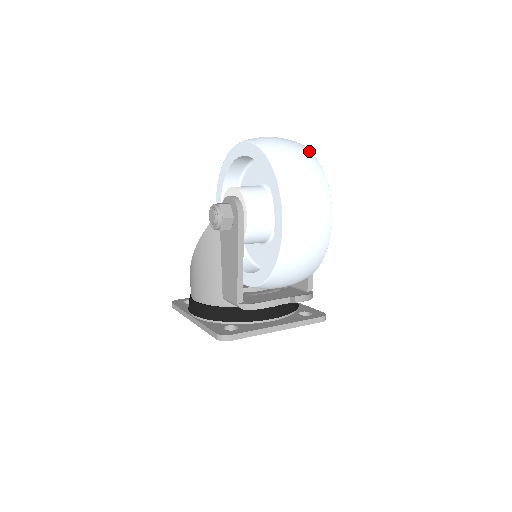
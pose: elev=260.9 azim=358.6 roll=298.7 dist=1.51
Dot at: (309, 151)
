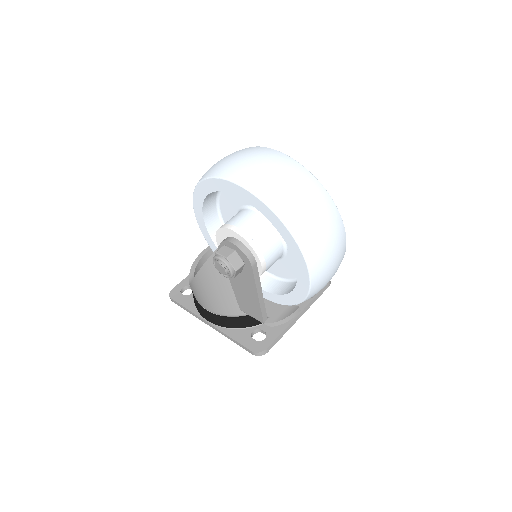
Dot at: (307, 173)
